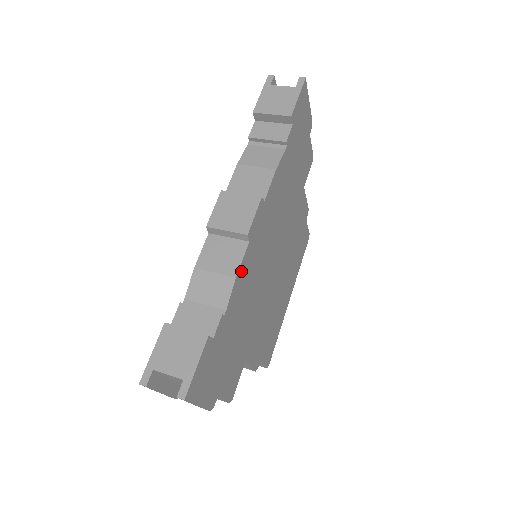
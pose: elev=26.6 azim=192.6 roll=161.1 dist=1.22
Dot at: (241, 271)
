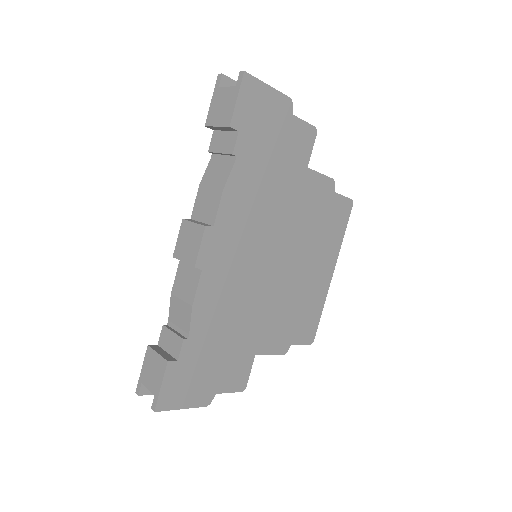
Dot at: (200, 297)
